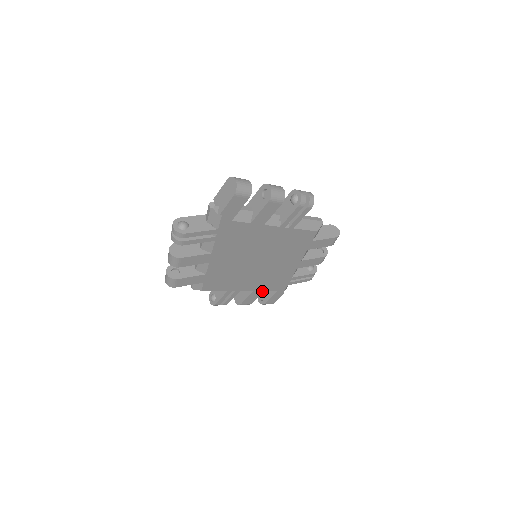
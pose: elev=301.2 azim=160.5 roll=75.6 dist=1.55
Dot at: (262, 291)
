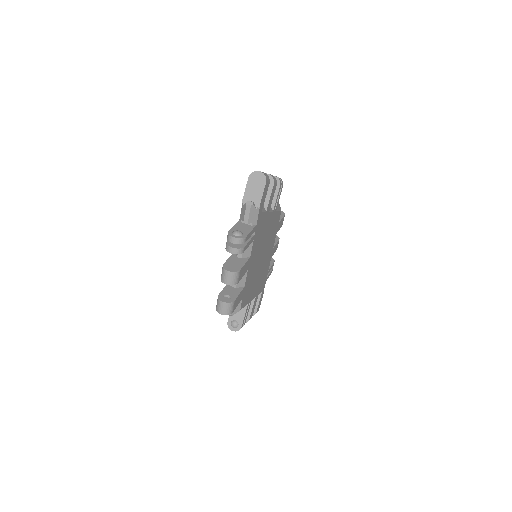
Dot at: (257, 296)
